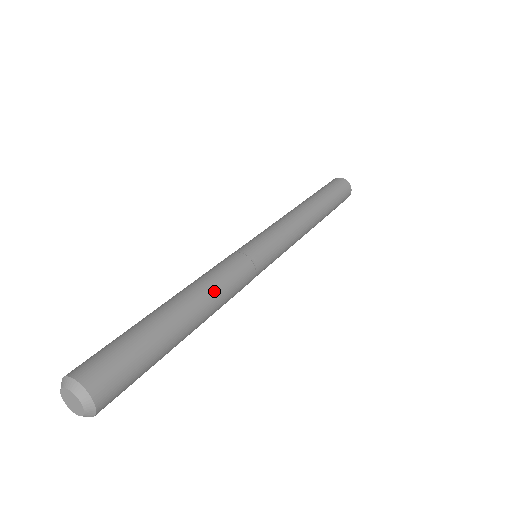
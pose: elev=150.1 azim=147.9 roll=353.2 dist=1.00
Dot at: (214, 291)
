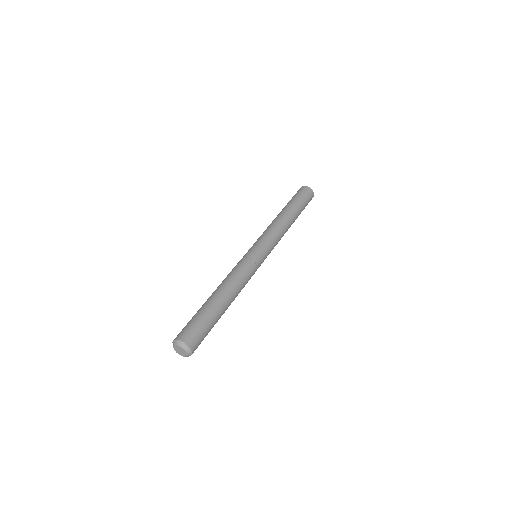
Dot at: (231, 281)
